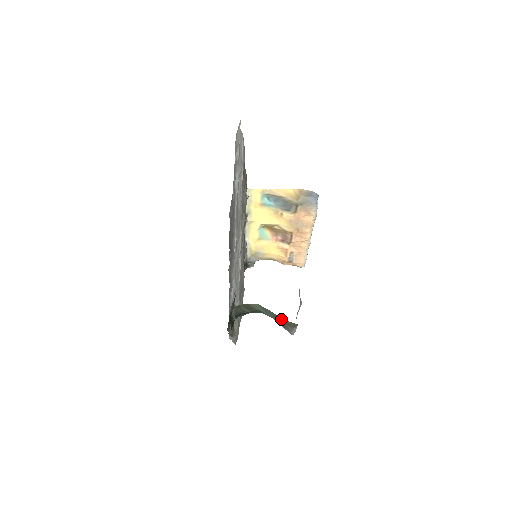
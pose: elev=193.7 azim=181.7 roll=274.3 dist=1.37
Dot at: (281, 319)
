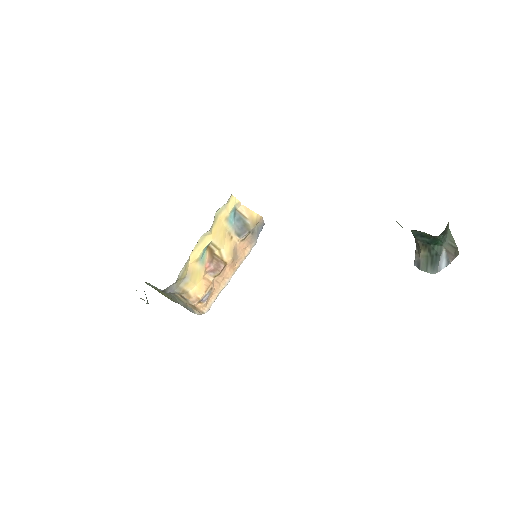
Dot at: (455, 246)
